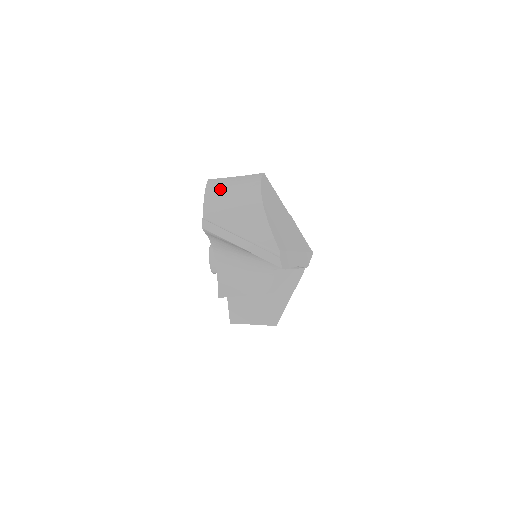
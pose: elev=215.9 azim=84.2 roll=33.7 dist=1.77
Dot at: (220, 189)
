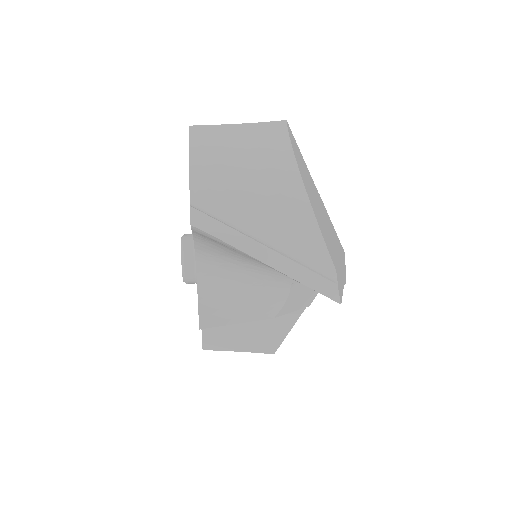
Dot at: (217, 147)
